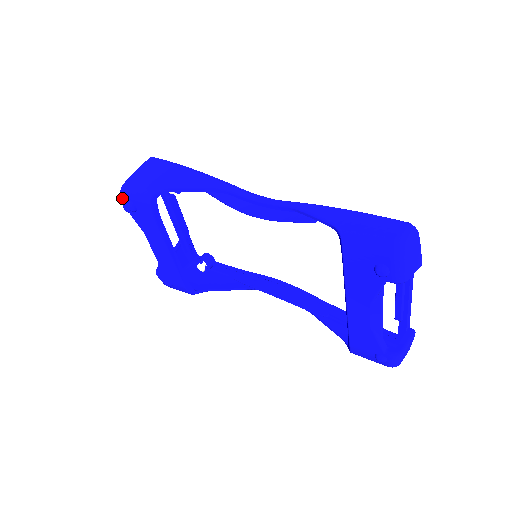
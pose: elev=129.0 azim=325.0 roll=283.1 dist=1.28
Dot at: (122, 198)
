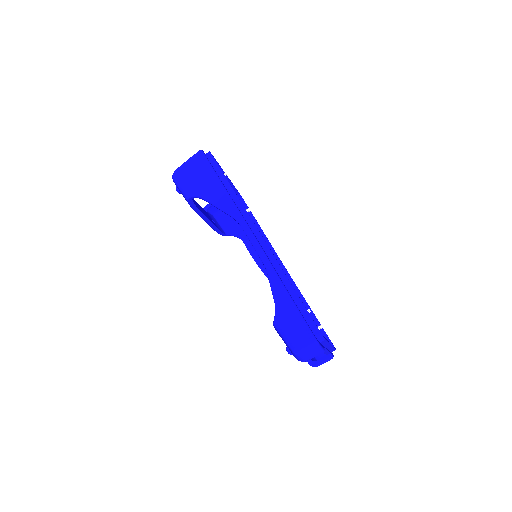
Dot at: (173, 181)
